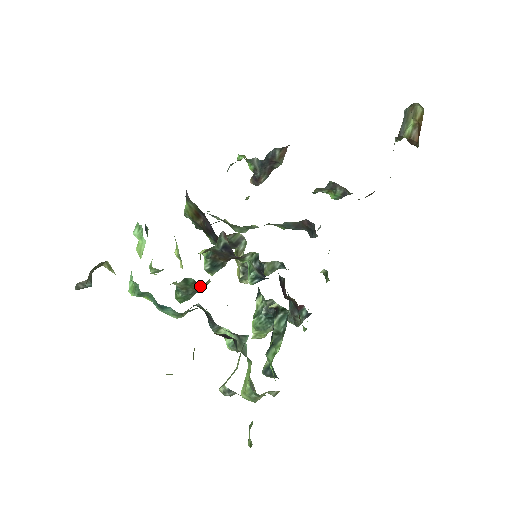
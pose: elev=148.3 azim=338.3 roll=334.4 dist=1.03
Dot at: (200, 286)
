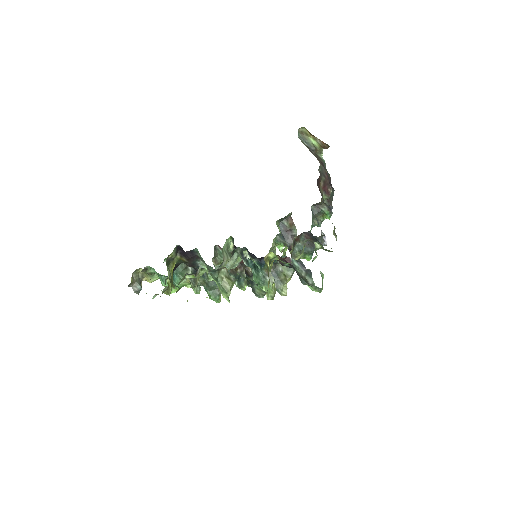
Dot at: occluded
